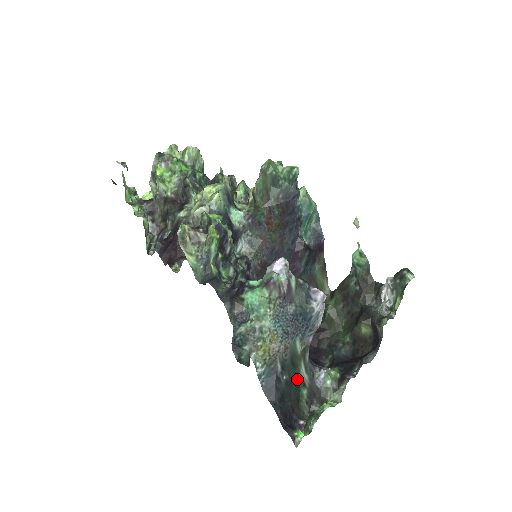
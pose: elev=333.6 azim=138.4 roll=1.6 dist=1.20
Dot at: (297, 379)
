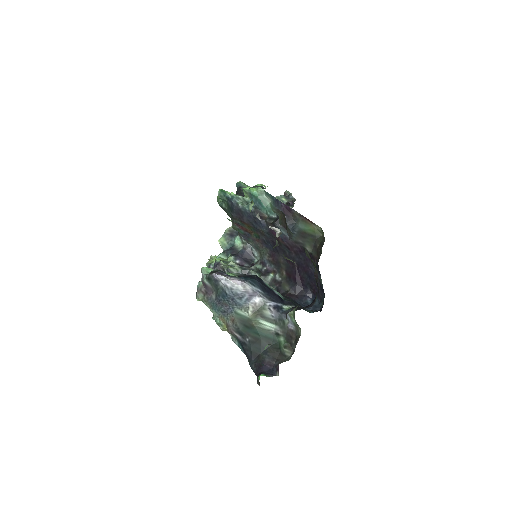
Dot at: (264, 334)
